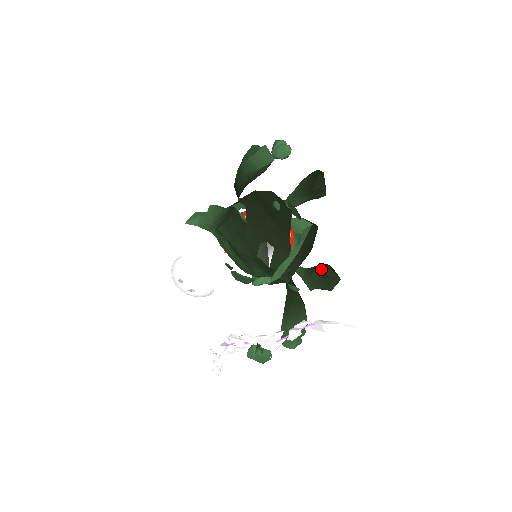
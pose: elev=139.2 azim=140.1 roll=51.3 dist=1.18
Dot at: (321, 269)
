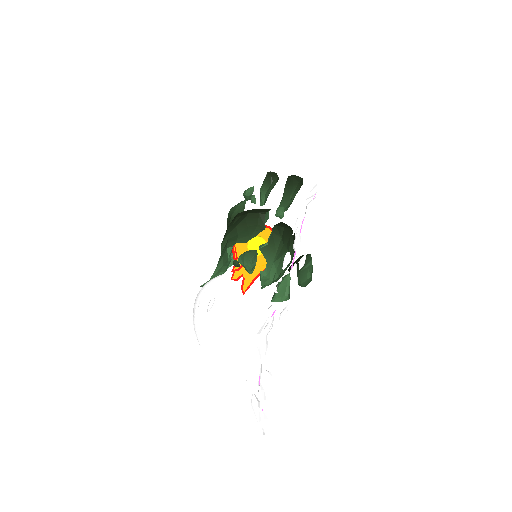
Dot at: (287, 179)
